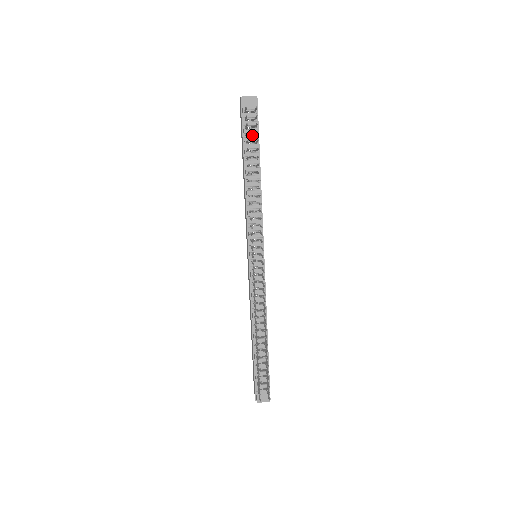
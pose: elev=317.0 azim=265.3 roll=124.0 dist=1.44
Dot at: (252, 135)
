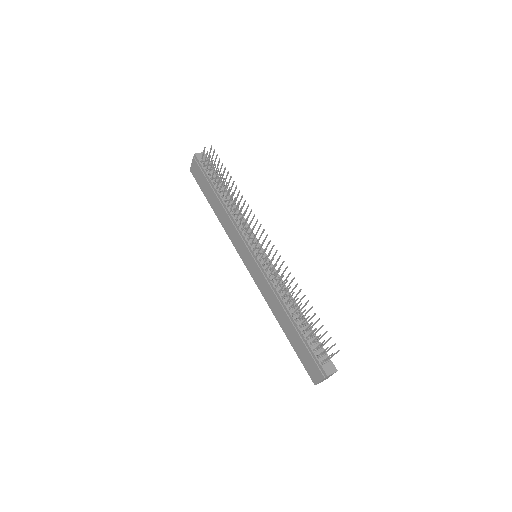
Dot at: occluded
